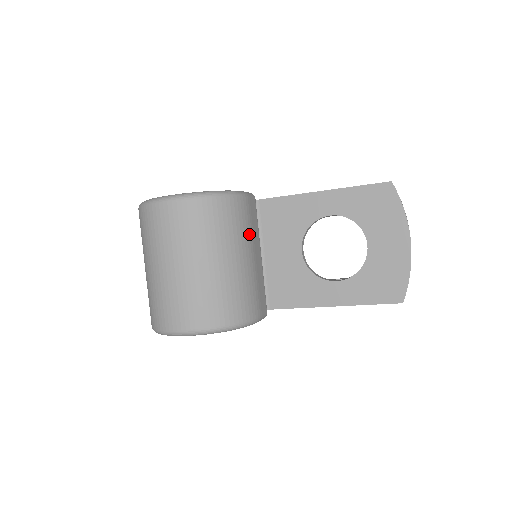
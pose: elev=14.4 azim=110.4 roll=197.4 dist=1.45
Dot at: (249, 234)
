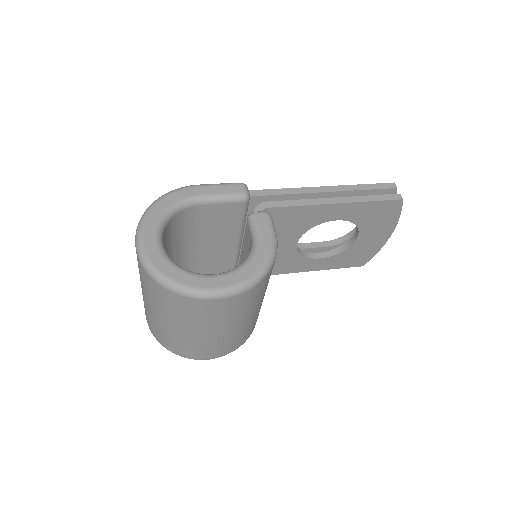
Dot at: occluded
